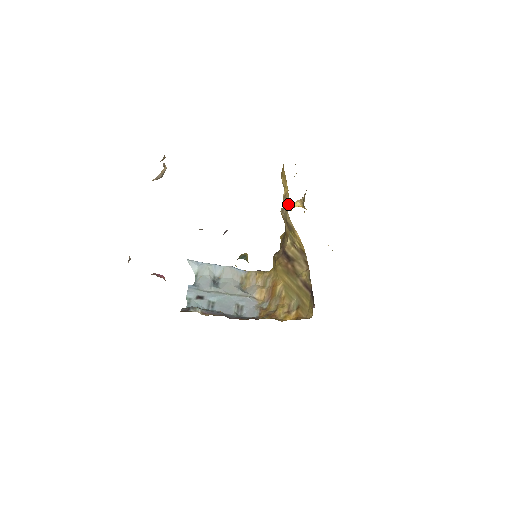
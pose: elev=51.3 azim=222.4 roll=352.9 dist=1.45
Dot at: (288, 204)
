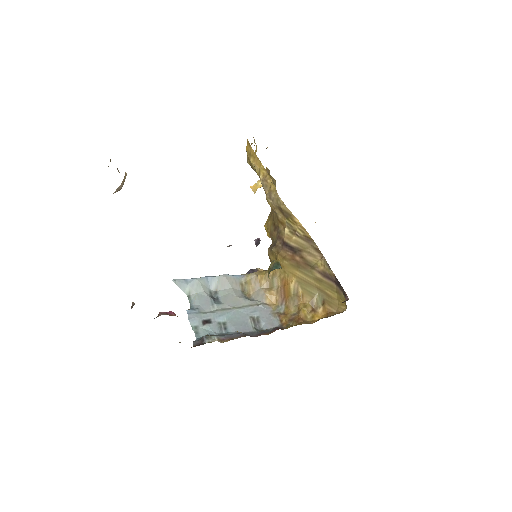
Dot at: (274, 188)
